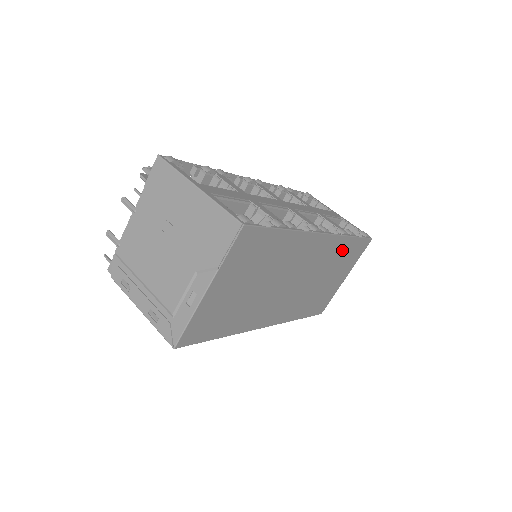
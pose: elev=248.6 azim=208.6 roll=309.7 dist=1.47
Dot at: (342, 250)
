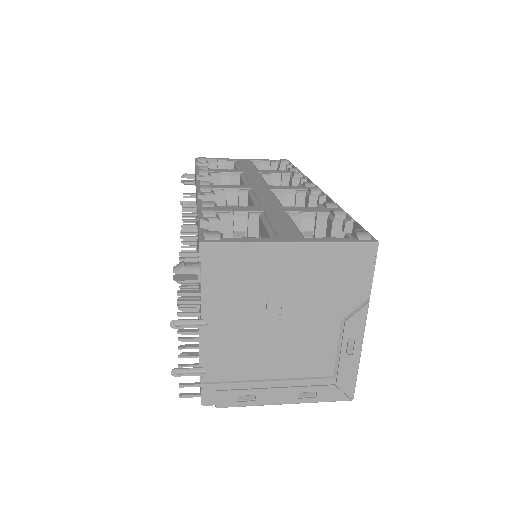
Dot at: occluded
